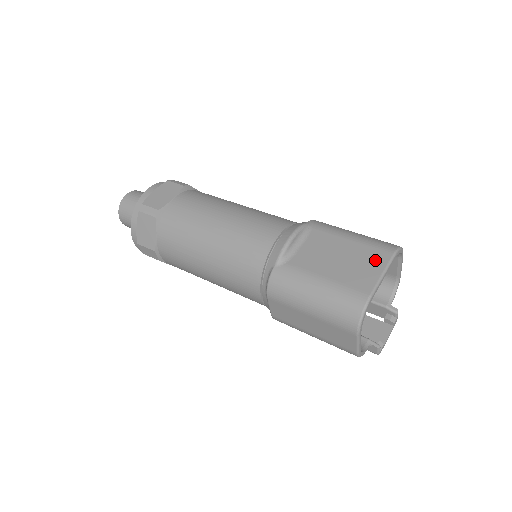
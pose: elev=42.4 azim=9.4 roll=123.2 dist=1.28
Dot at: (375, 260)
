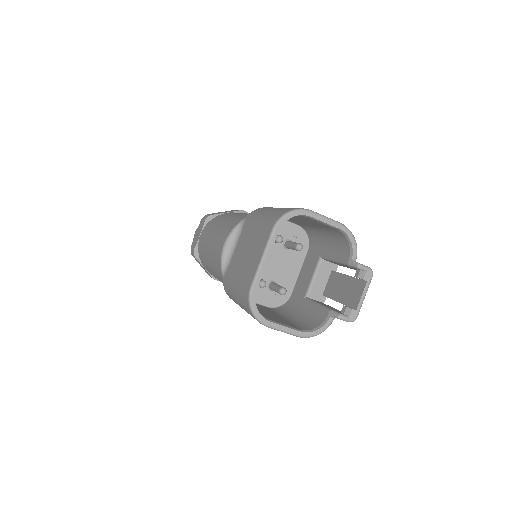
Dot at: (261, 243)
